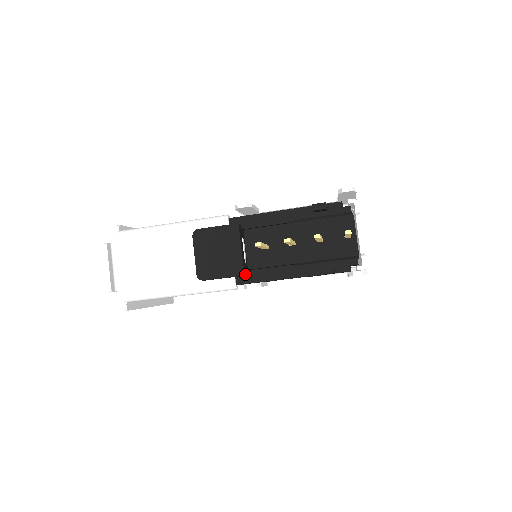
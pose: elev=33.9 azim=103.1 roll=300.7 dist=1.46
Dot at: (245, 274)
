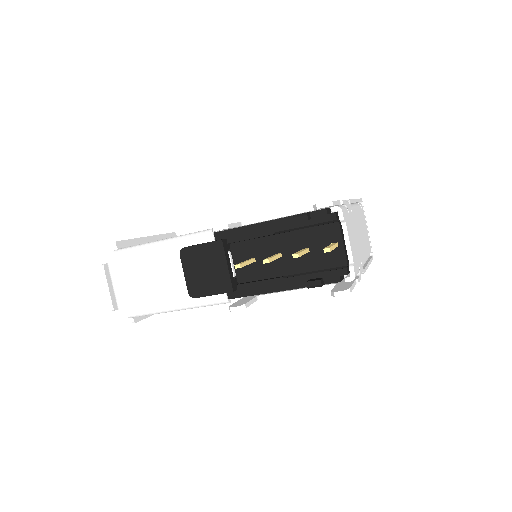
Dot at: (234, 290)
